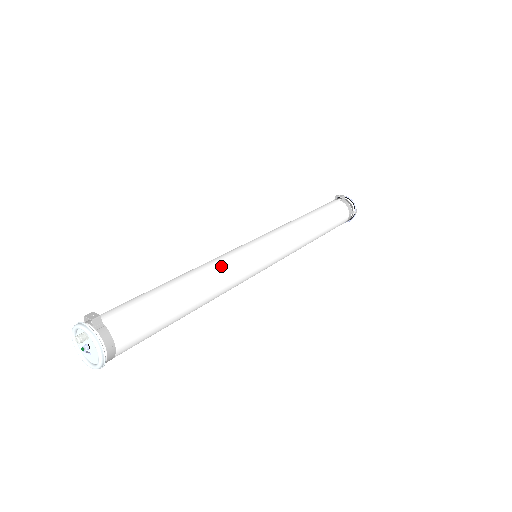
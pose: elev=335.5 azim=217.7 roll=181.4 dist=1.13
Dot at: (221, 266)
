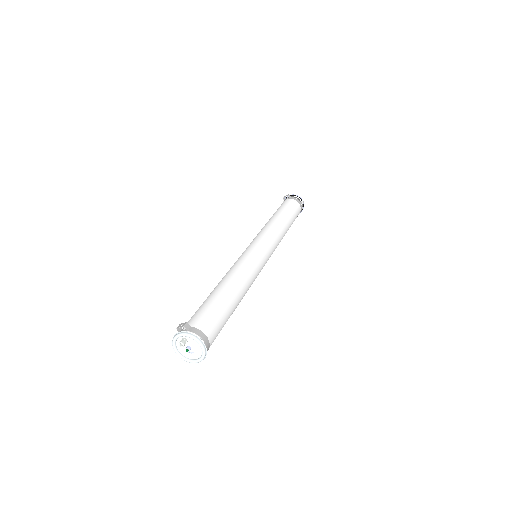
Dot at: (239, 267)
